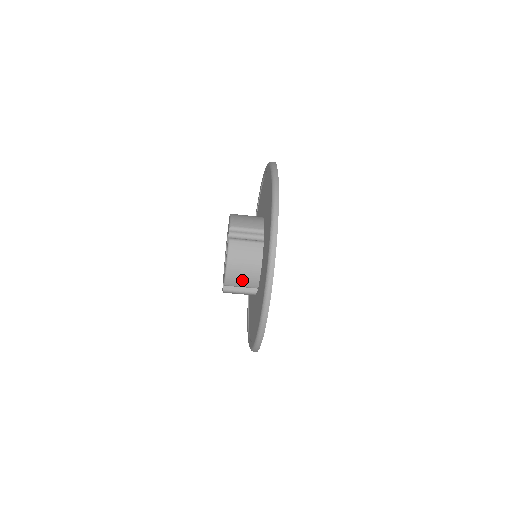
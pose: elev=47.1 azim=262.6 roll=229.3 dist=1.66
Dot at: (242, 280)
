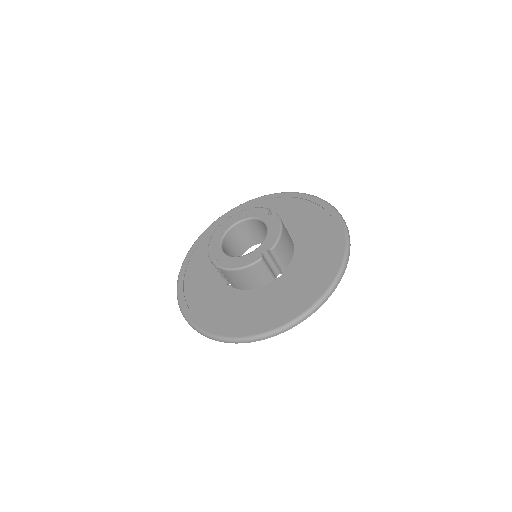
Dot at: (232, 279)
